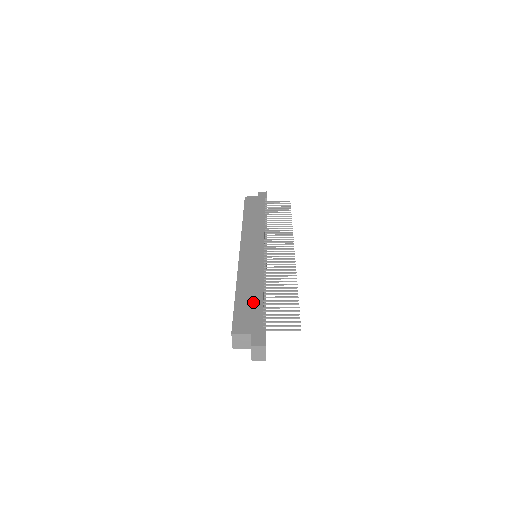
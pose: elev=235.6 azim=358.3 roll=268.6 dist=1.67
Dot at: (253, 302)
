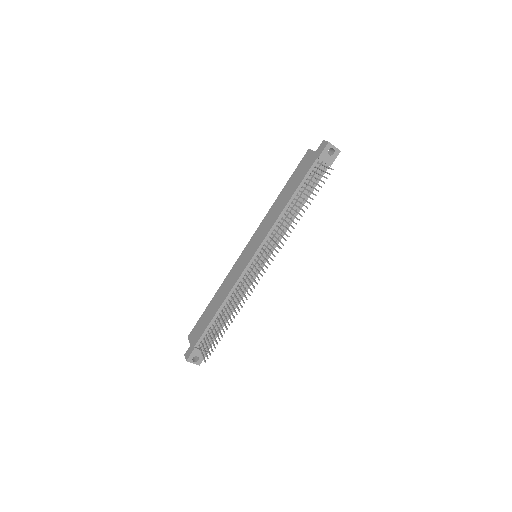
Dot at: (209, 317)
